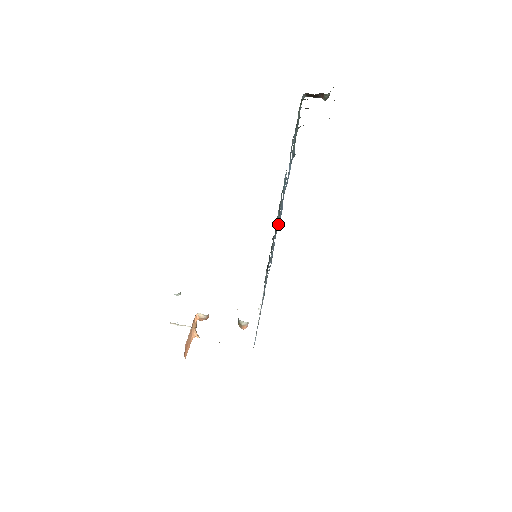
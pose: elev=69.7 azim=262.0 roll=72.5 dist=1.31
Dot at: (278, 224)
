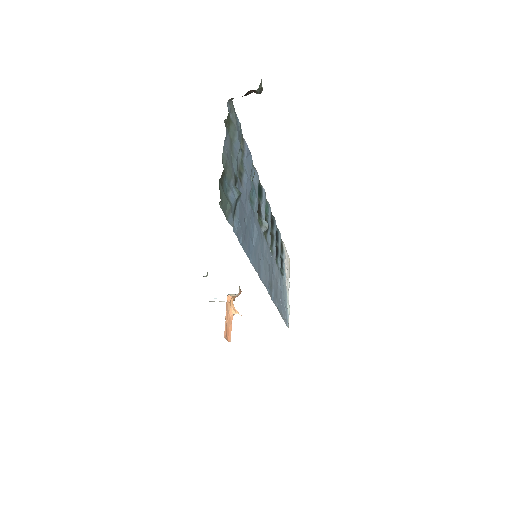
Dot at: (255, 257)
